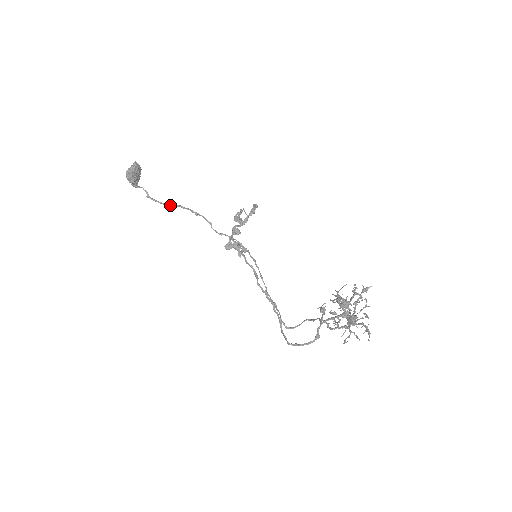
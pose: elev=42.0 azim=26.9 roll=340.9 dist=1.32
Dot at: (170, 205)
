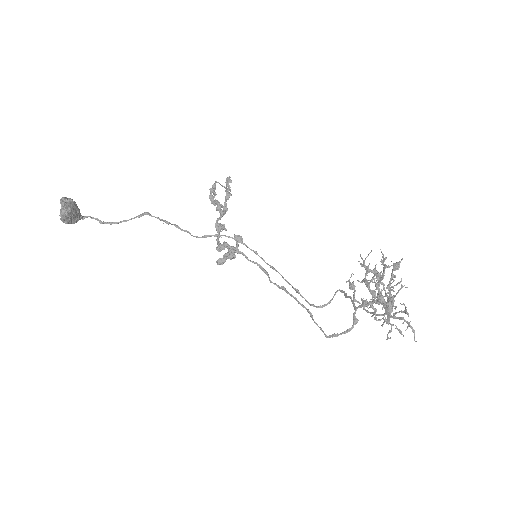
Dot at: (131, 219)
